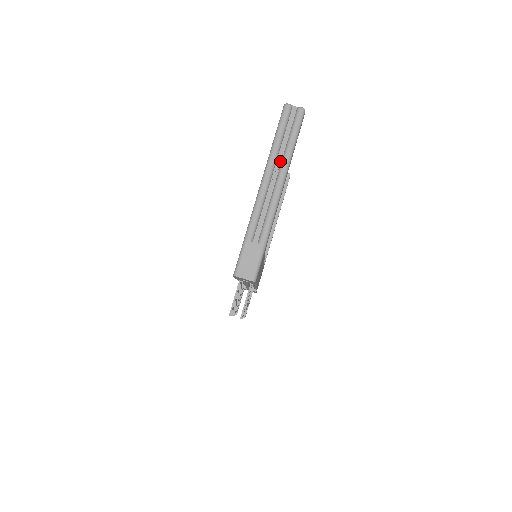
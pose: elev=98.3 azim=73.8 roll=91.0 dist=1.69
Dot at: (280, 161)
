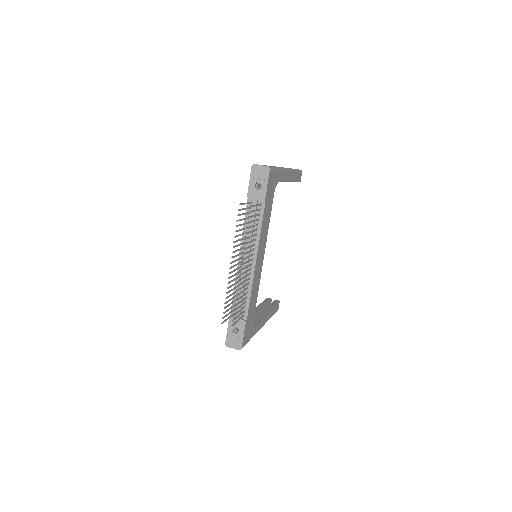
Dot at: occluded
